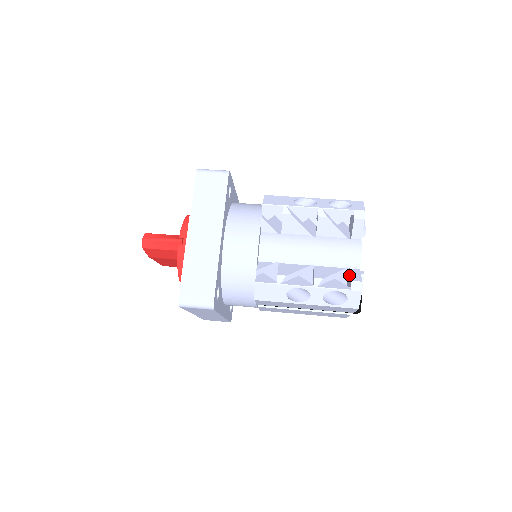
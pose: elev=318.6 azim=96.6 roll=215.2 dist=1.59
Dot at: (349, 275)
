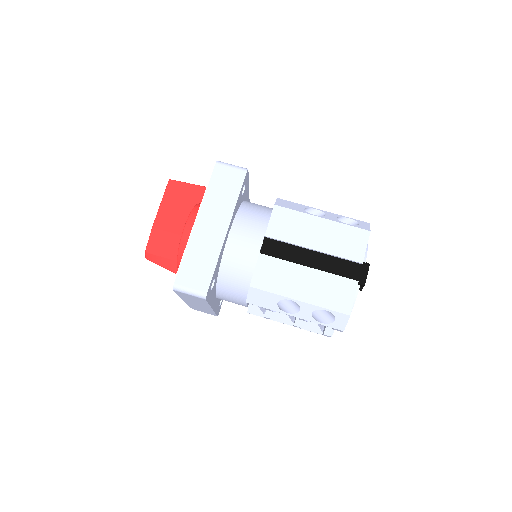
Dot at: occluded
